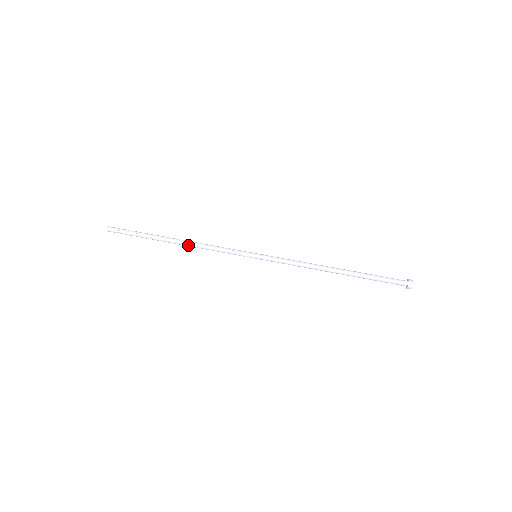
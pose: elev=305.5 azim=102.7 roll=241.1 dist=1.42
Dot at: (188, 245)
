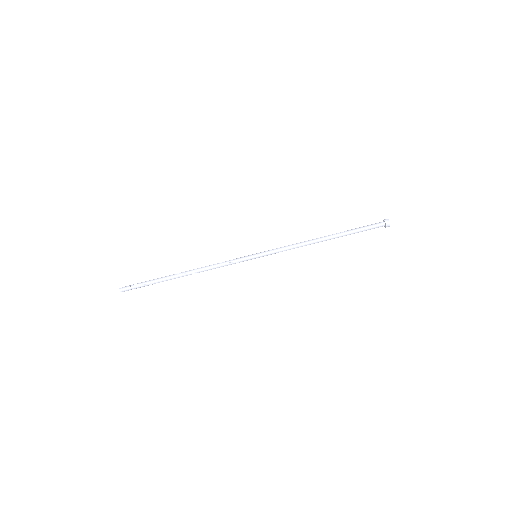
Dot at: occluded
